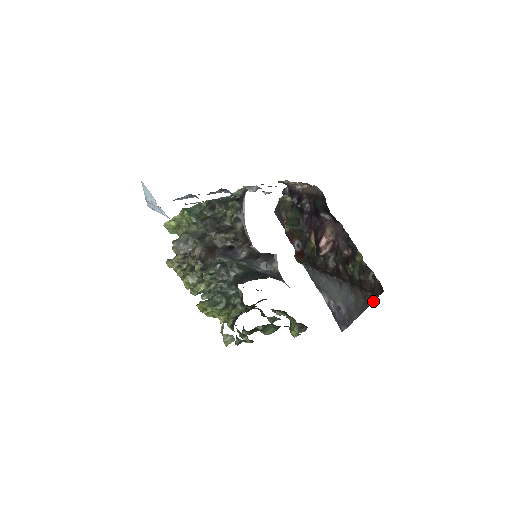
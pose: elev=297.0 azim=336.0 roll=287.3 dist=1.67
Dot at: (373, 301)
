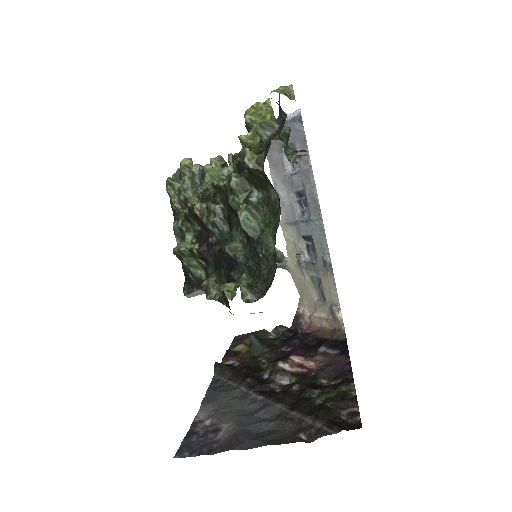
Dot at: (312, 440)
